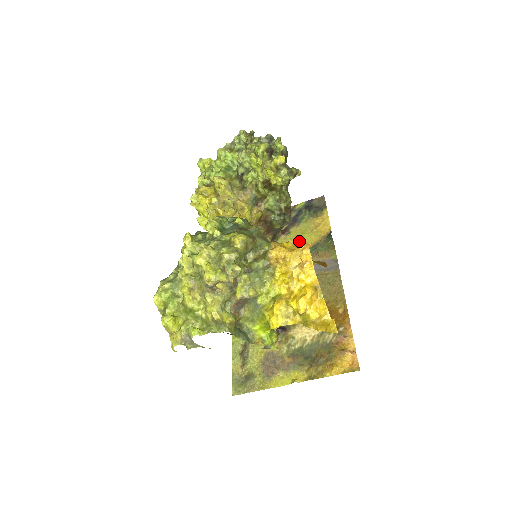
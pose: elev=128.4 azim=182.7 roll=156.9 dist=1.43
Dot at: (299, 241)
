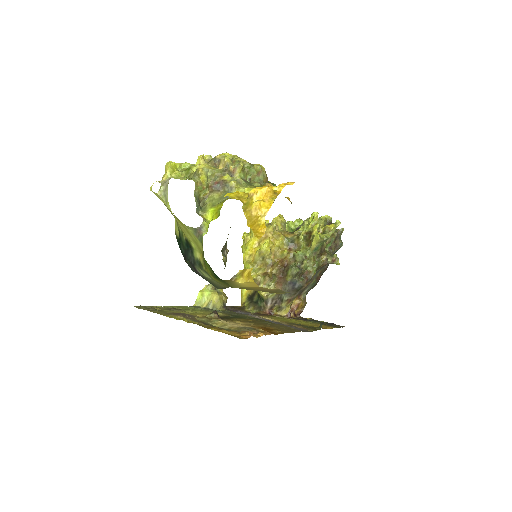
Dot at: (295, 321)
